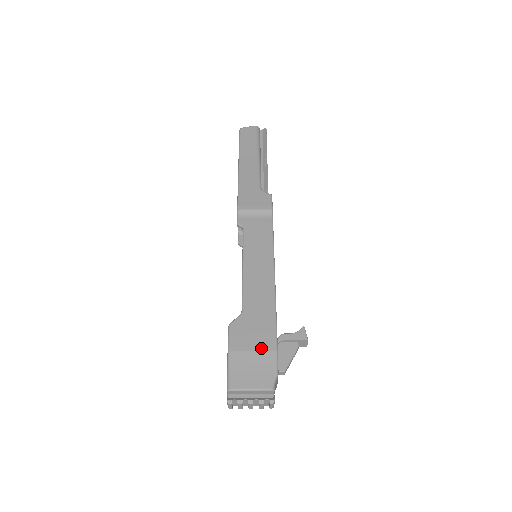
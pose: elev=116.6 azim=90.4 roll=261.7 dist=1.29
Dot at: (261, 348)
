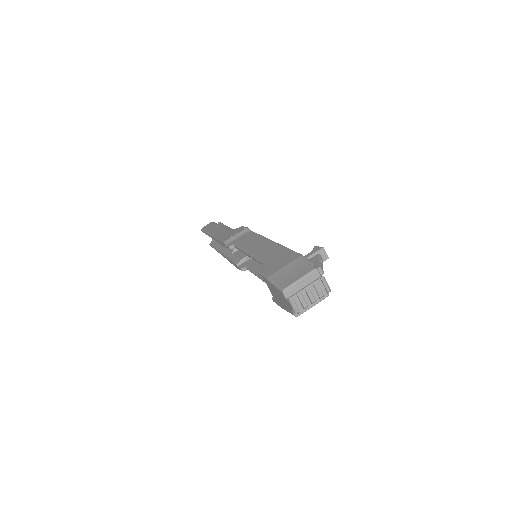
Dot at: (290, 261)
